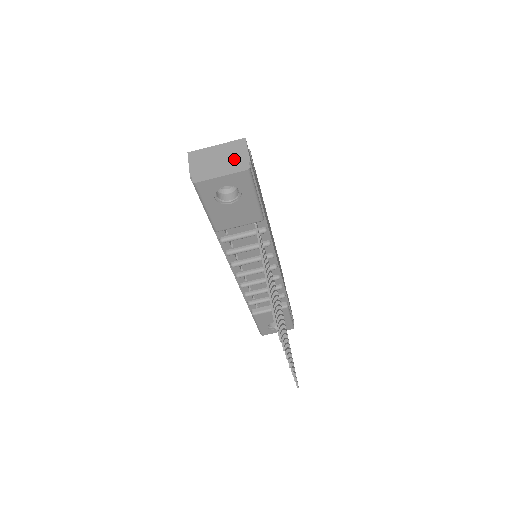
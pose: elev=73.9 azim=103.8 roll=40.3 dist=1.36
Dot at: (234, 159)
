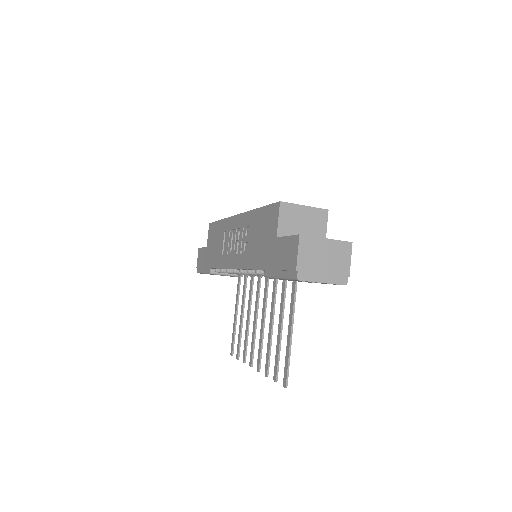
Dot at: (338, 266)
